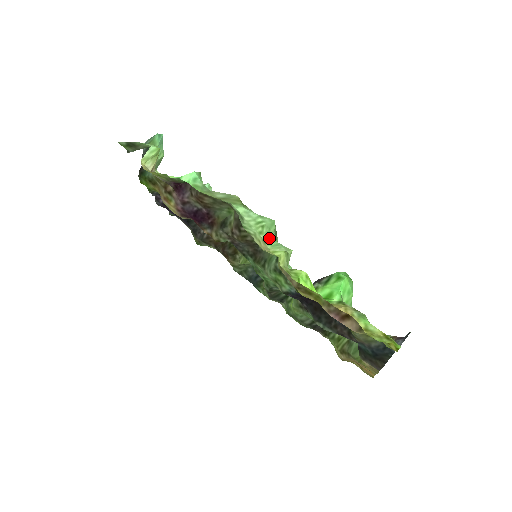
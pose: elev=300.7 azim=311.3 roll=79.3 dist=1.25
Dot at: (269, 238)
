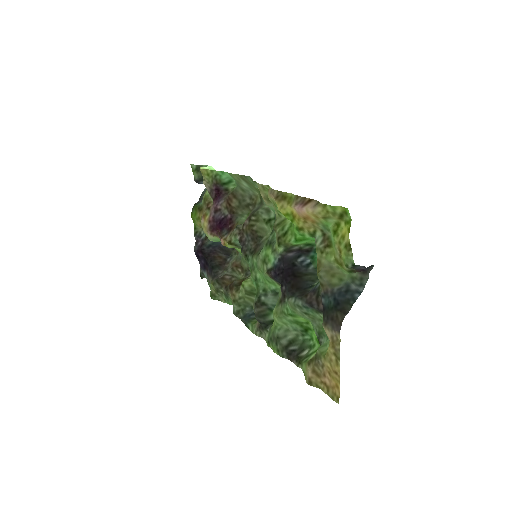
Dot at: occluded
